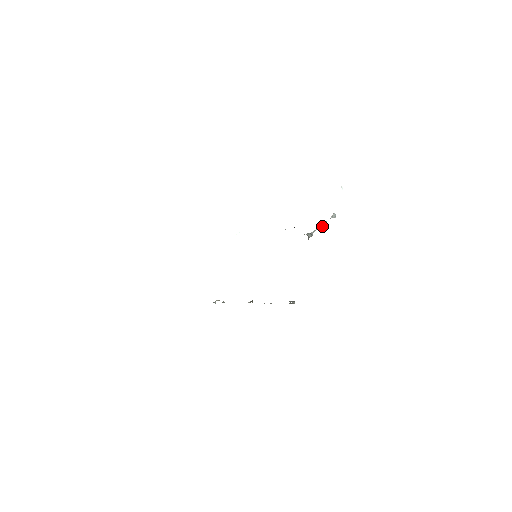
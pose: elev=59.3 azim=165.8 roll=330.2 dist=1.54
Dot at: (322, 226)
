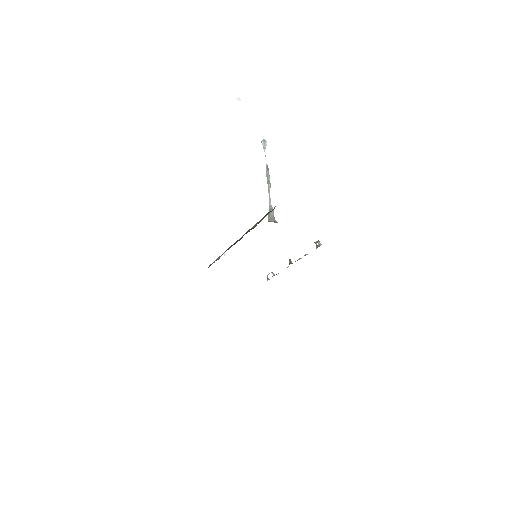
Dot at: (269, 181)
